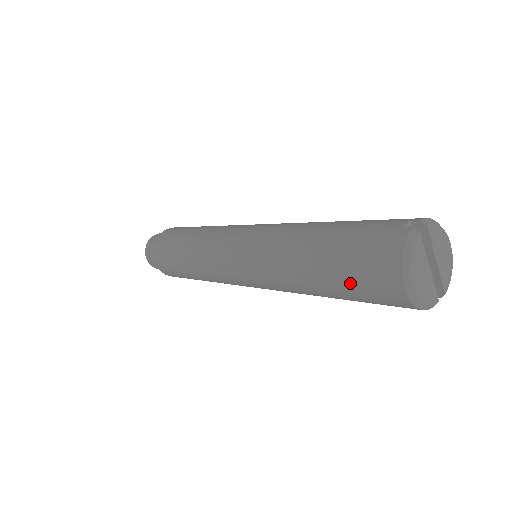
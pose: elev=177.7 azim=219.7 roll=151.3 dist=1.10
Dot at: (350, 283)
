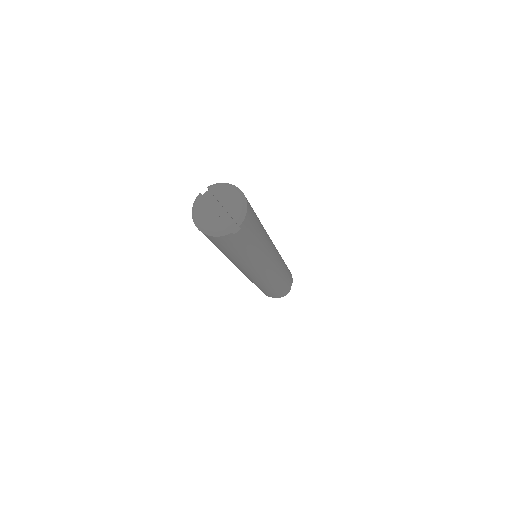
Dot at: occluded
